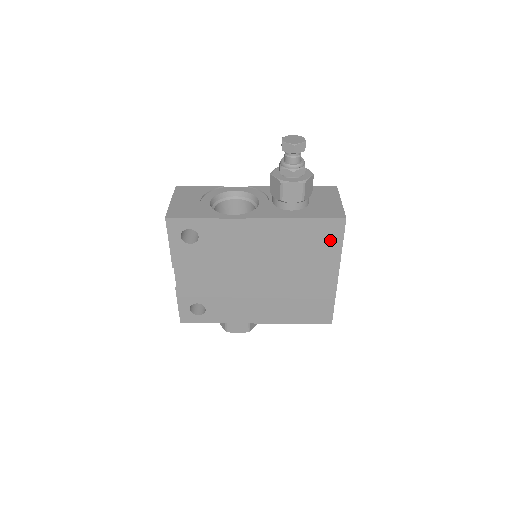
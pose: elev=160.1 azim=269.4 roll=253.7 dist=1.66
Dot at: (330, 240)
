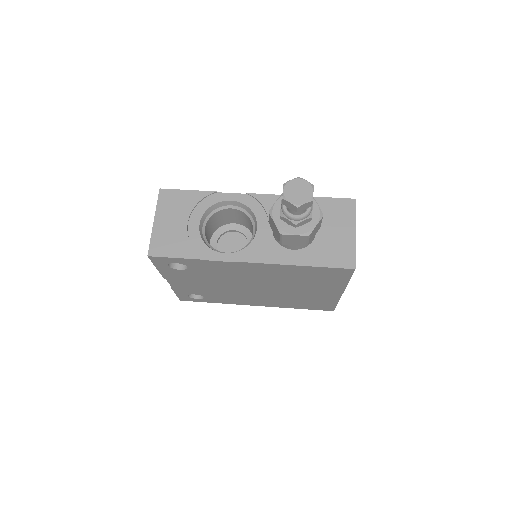
Dot at: (335, 278)
